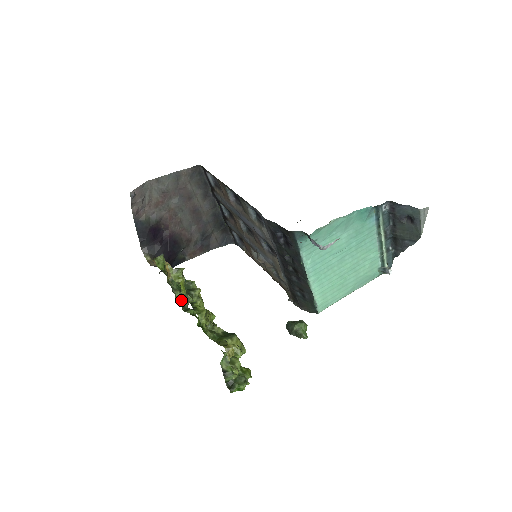
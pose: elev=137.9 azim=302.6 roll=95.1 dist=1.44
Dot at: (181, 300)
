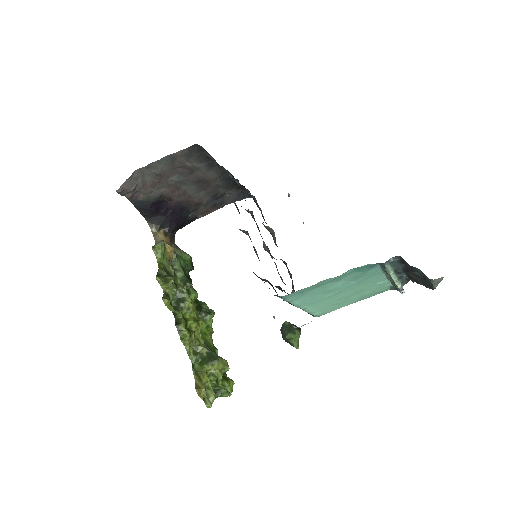
Dot at: (184, 282)
